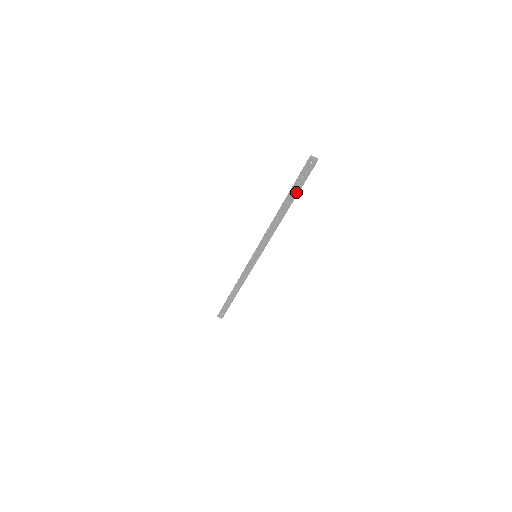
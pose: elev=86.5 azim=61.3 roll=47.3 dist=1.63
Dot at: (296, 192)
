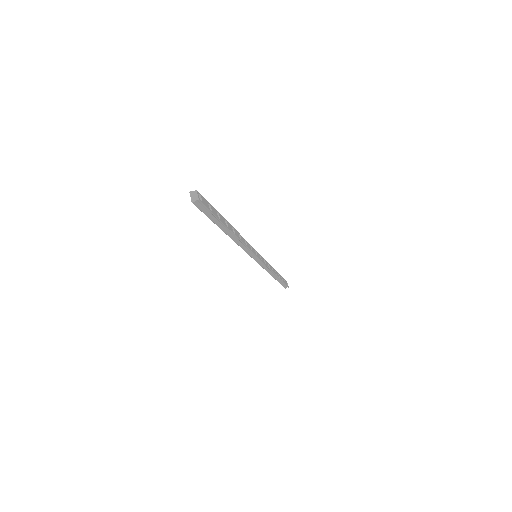
Dot at: (214, 220)
